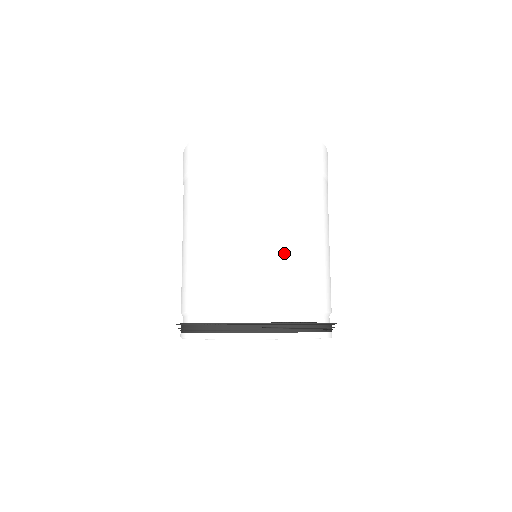
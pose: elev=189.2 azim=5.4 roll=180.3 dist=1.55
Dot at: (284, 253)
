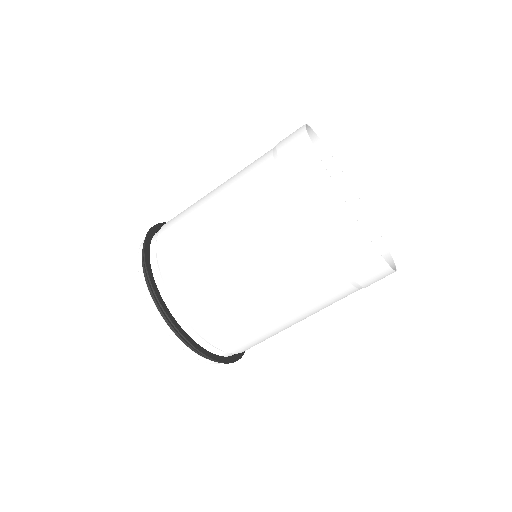
Dot at: (272, 329)
